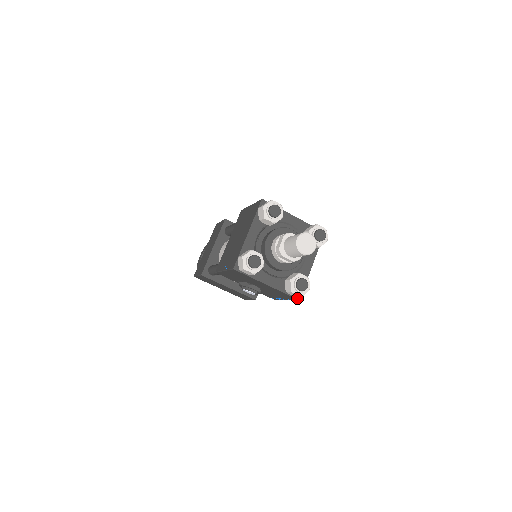
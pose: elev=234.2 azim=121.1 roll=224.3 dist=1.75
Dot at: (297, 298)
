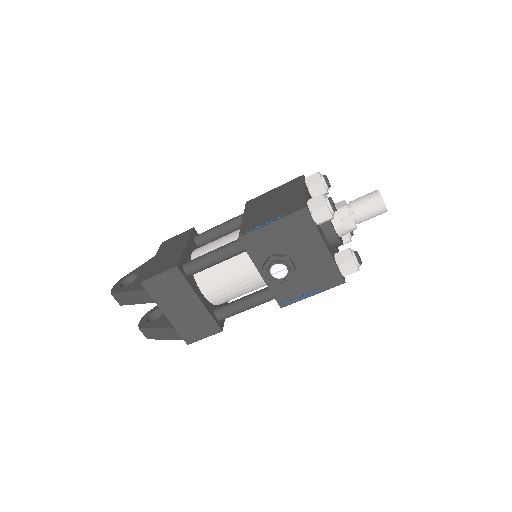
Dot at: (344, 279)
